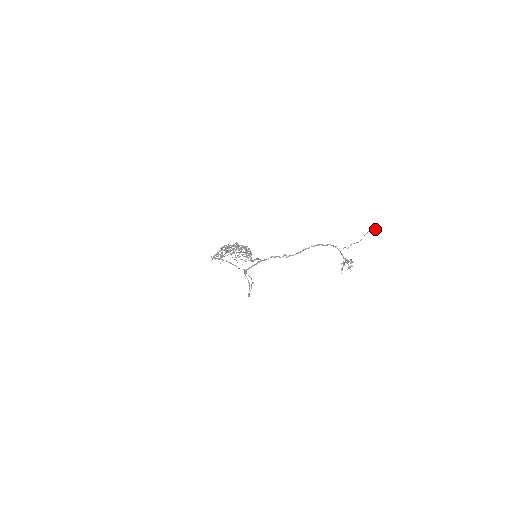
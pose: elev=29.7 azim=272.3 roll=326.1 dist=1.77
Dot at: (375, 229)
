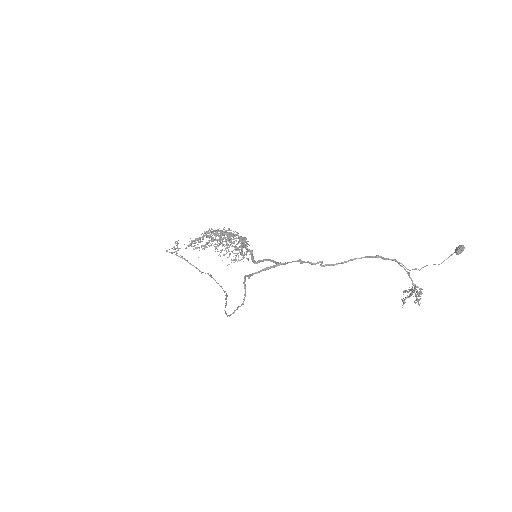
Dot at: (463, 250)
